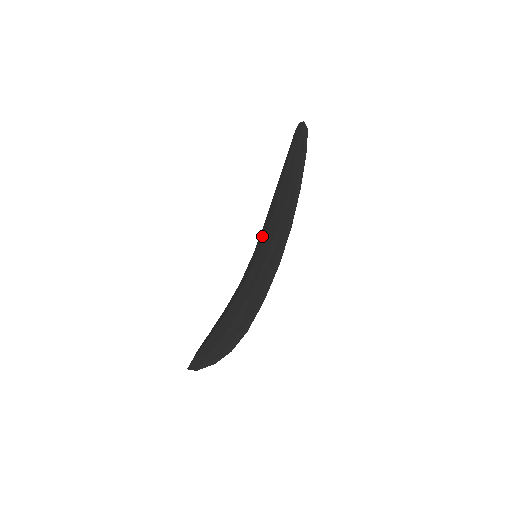
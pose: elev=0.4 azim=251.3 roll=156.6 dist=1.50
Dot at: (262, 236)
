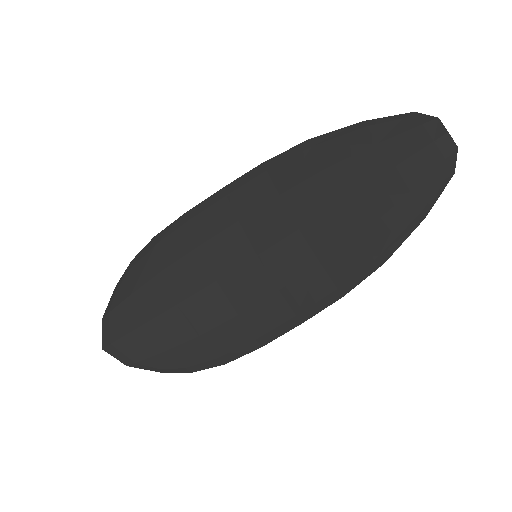
Dot at: (271, 220)
